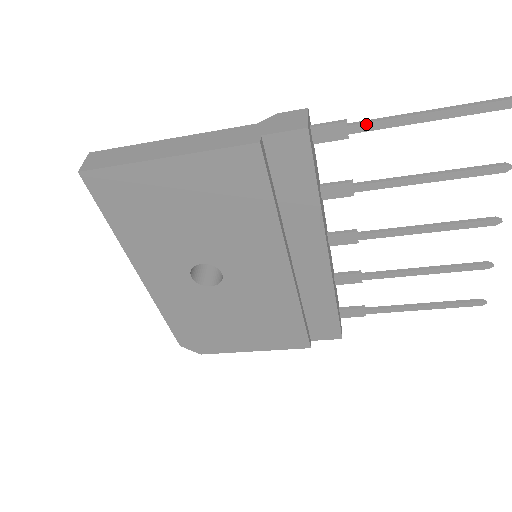
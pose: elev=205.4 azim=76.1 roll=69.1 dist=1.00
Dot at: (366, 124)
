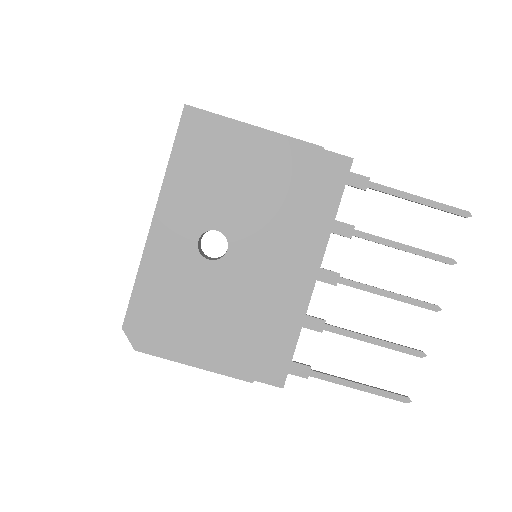
Dot at: (380, 186)
